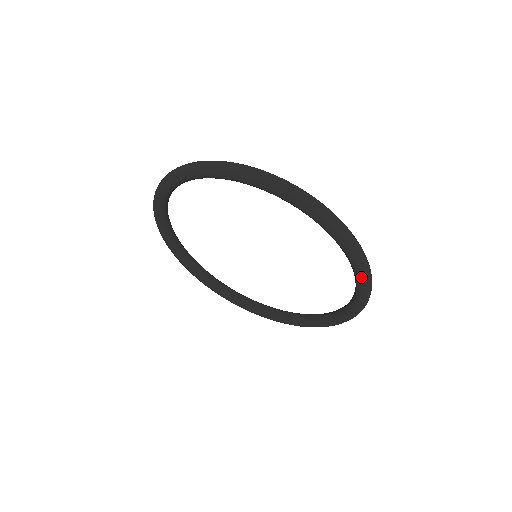
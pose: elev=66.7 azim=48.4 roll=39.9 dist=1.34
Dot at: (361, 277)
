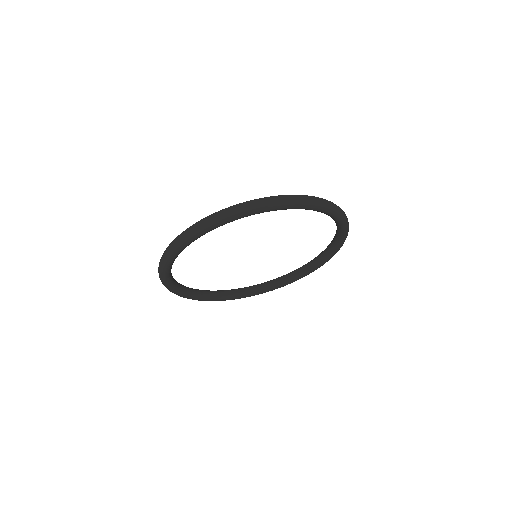
Dot at: occluded
